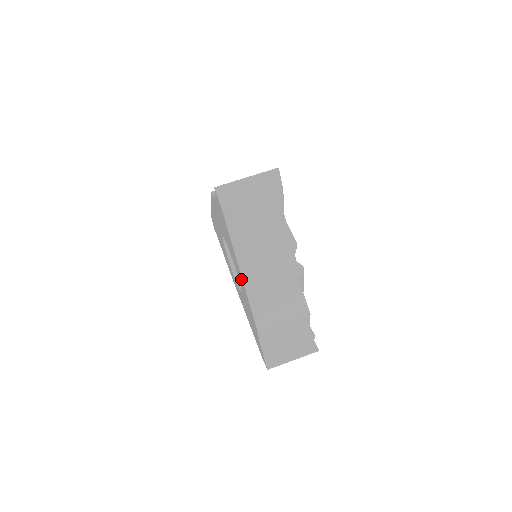
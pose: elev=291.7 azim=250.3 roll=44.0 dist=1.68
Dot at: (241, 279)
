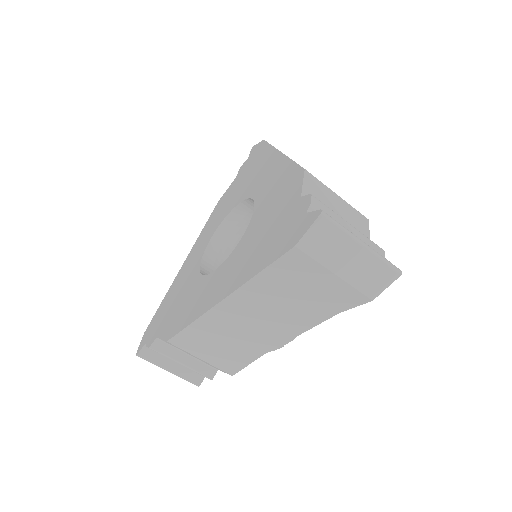
Dot at: (216, 295)
